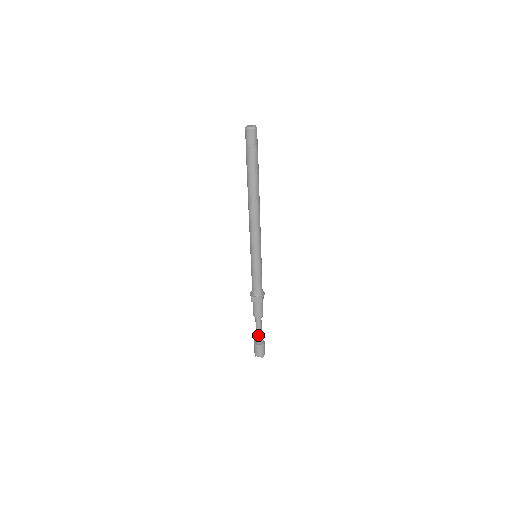
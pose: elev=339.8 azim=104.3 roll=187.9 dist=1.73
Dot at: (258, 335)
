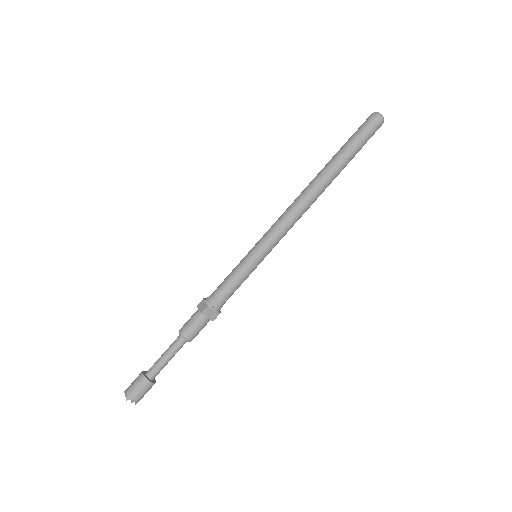
Dot at: (157, 361)
